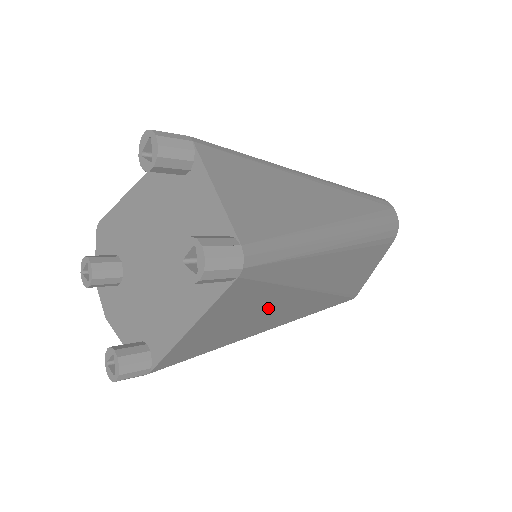
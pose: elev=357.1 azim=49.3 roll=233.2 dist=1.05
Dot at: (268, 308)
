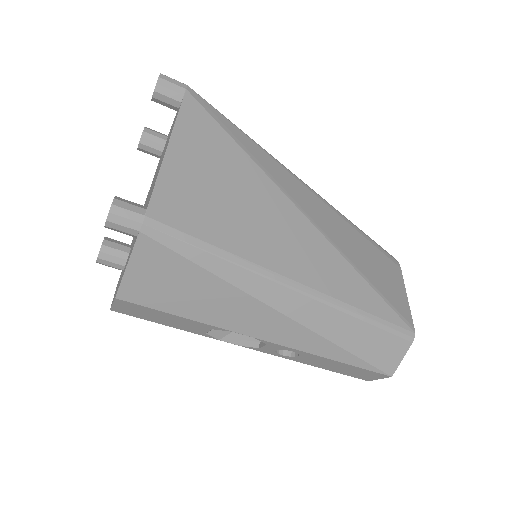
Dot at: (250, 193)
